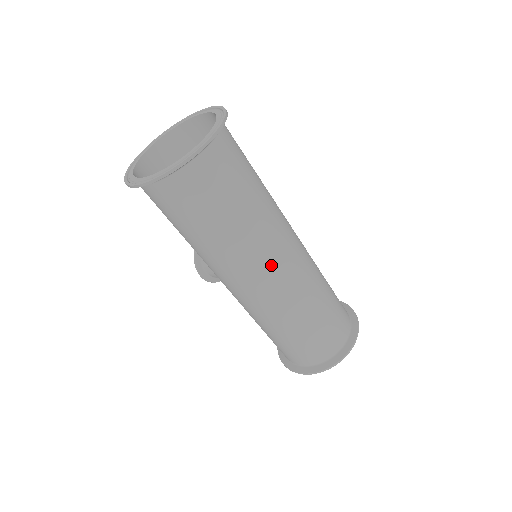
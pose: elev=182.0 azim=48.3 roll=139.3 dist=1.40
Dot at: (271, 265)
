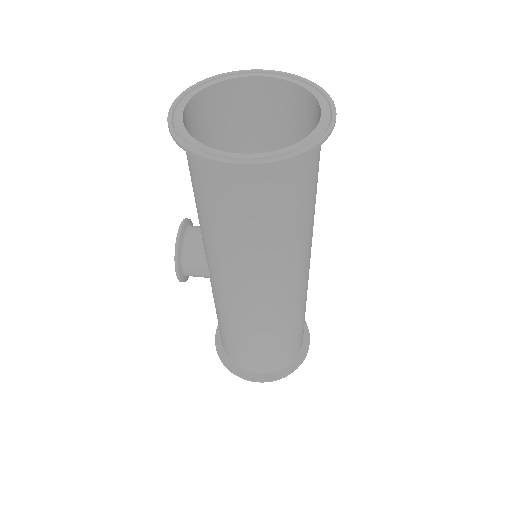
Dot at: (301, 272)
